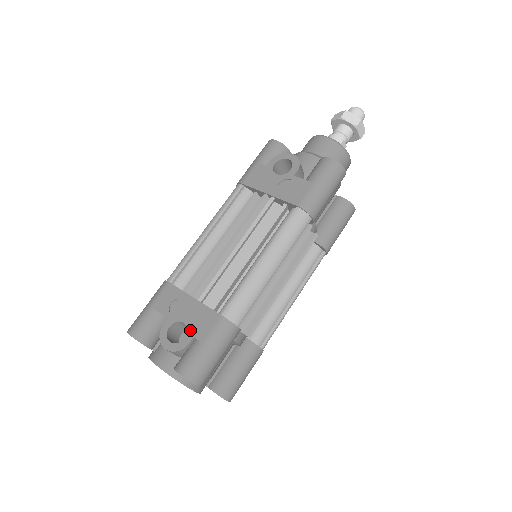
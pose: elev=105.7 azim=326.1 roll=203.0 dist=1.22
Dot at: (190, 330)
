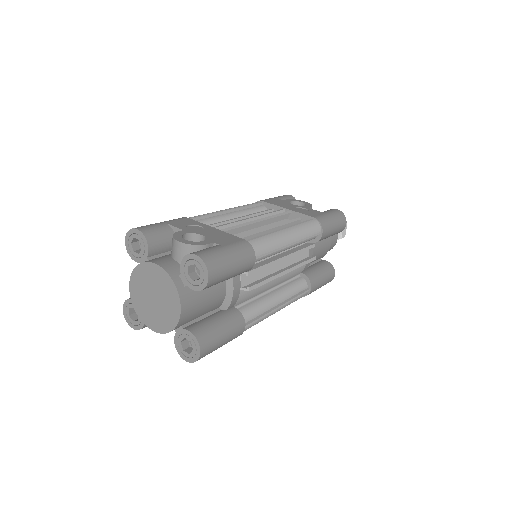
Dot at: (209, 239)
